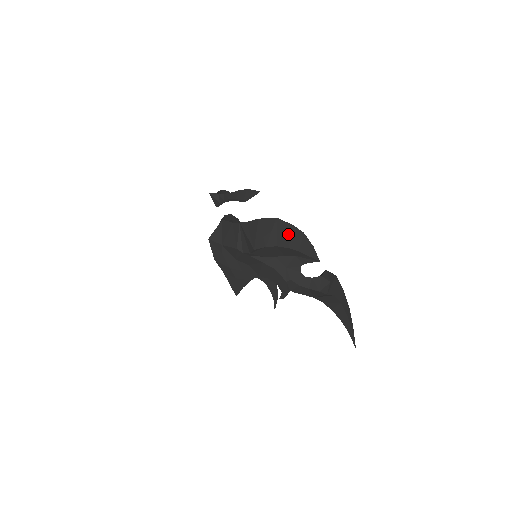
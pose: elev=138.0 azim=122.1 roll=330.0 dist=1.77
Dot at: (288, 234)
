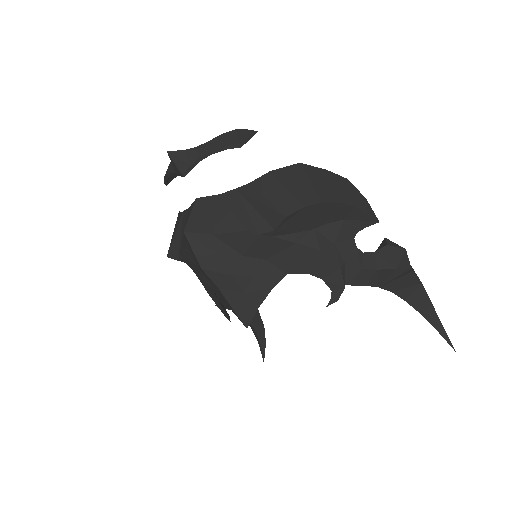
Dot at: (328, 183)
